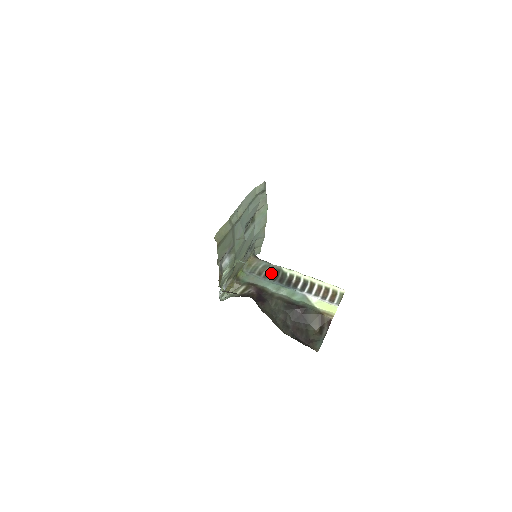
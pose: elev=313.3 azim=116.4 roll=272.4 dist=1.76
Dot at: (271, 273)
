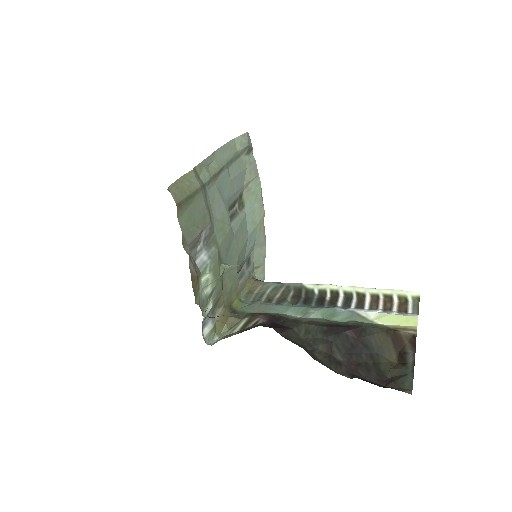
Dot at: (287, 295)
